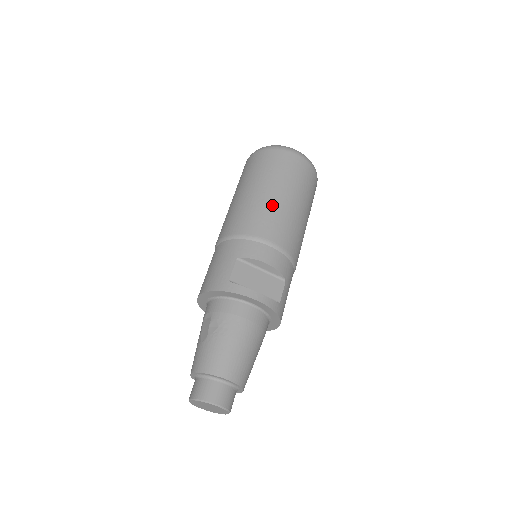
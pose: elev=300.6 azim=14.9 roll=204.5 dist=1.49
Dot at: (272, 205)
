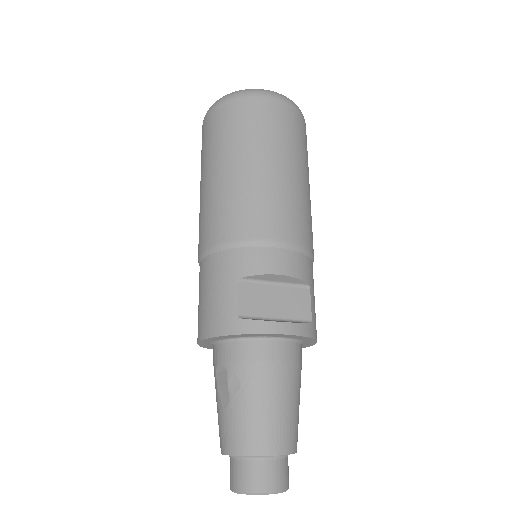
Dot at: (263, 185)
